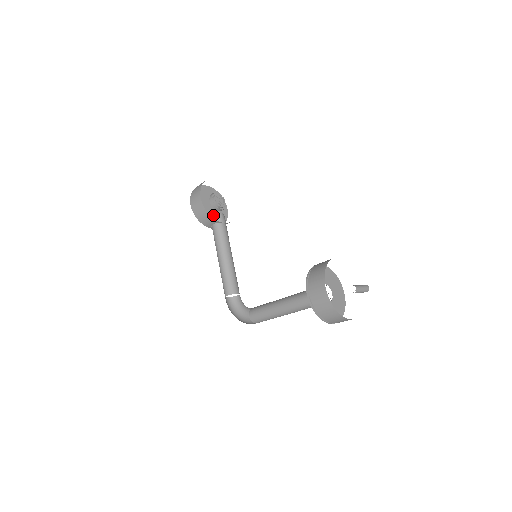
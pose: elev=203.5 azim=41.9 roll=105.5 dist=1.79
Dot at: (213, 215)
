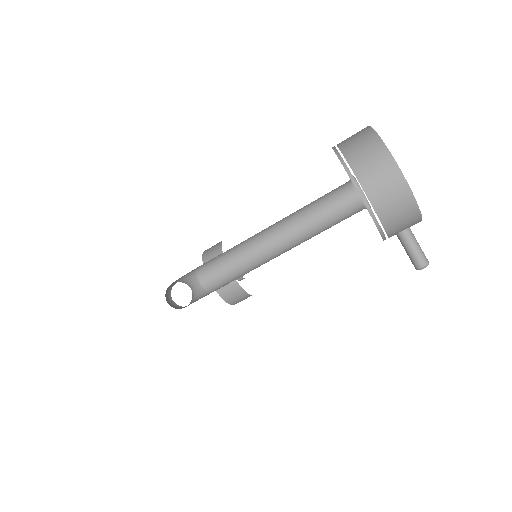
Dot at: occluded
